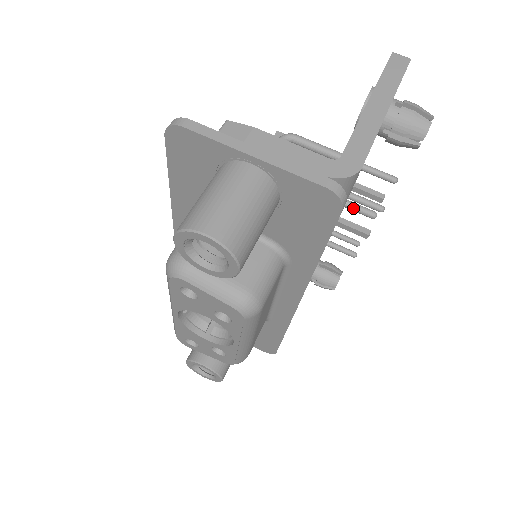
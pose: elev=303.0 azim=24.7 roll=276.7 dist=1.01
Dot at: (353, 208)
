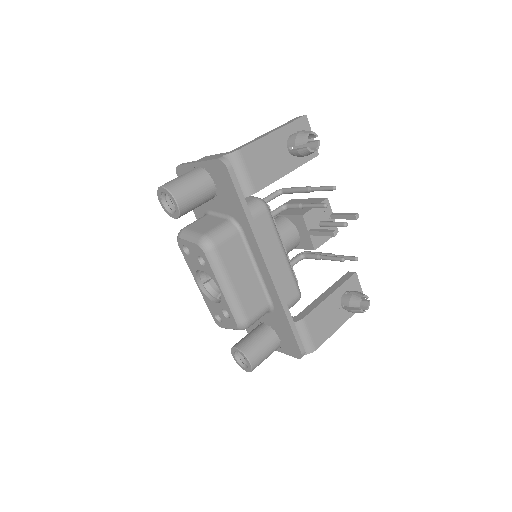
Dot at: (331, 224)
